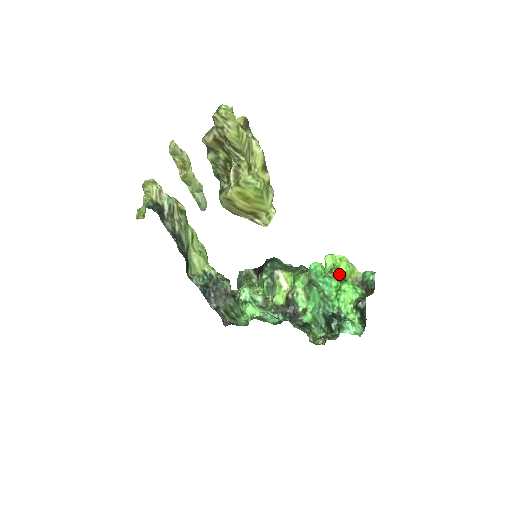
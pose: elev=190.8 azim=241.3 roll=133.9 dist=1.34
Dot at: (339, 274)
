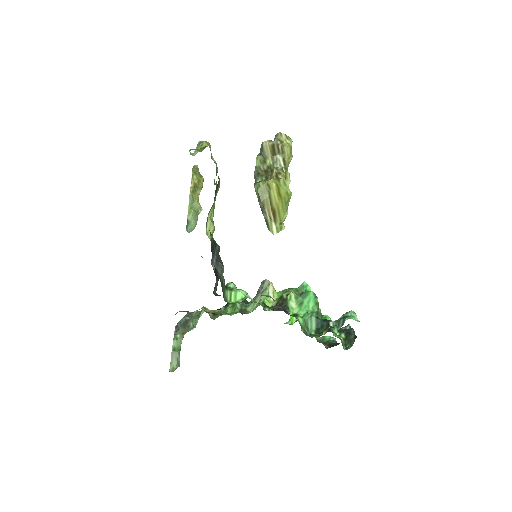
Dot at: occluded
